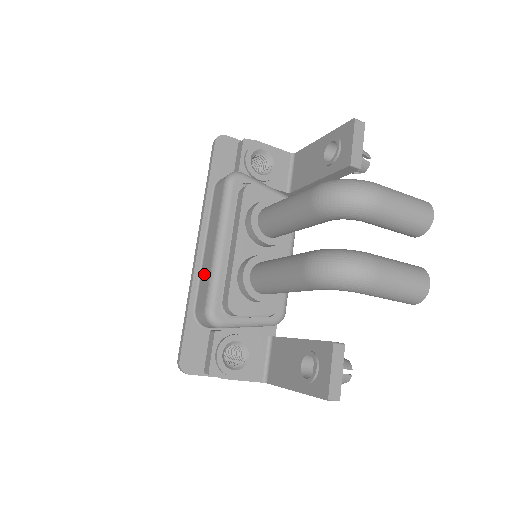
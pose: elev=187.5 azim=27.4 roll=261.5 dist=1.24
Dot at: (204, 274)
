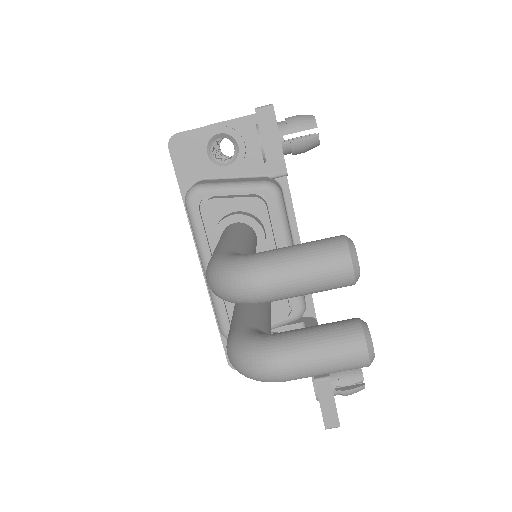
Dot at: occluded
